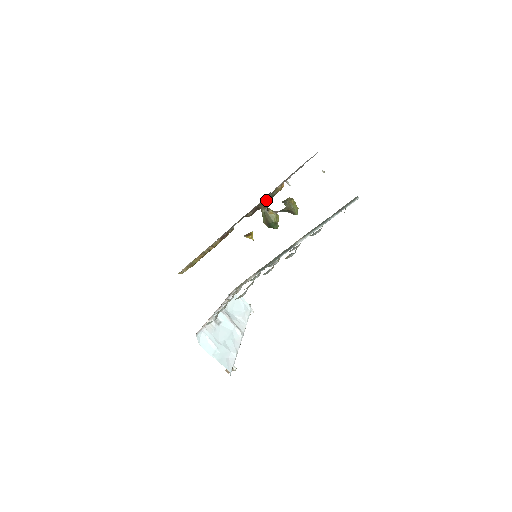
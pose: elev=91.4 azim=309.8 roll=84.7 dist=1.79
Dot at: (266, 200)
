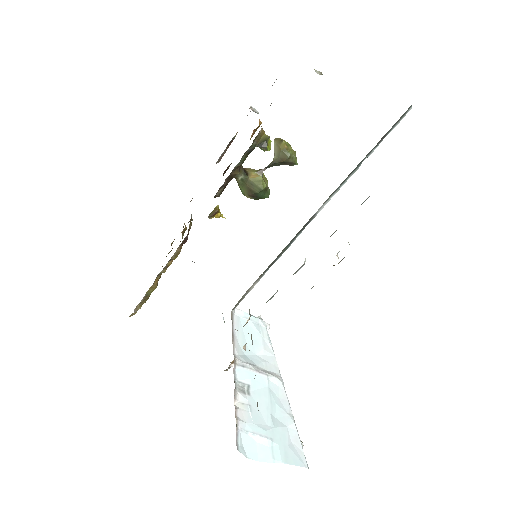
Dot at: (242, 160)
